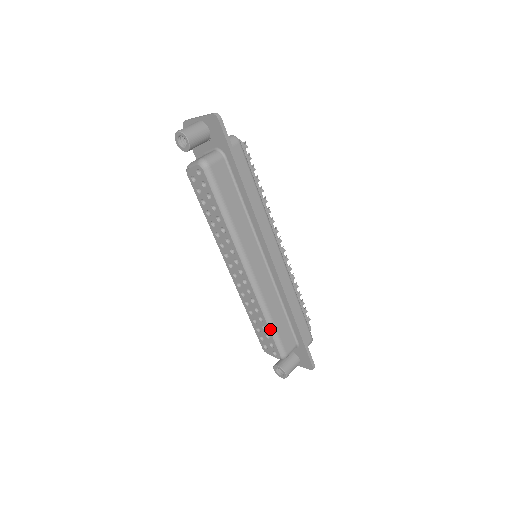
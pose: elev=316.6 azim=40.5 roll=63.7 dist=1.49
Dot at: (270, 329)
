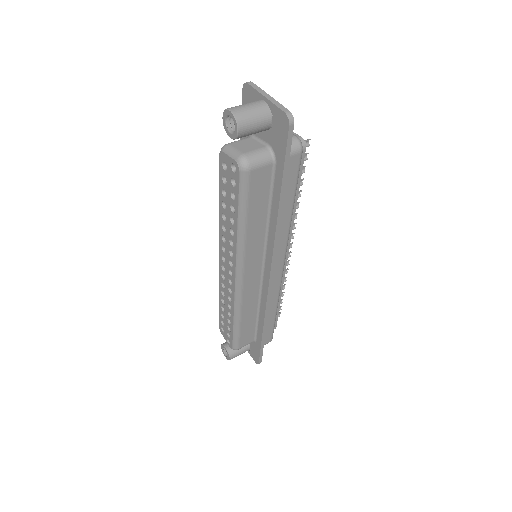
Dot at: (234, 327)
